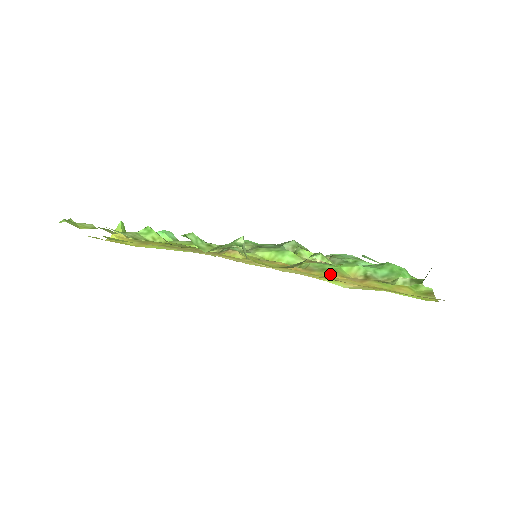
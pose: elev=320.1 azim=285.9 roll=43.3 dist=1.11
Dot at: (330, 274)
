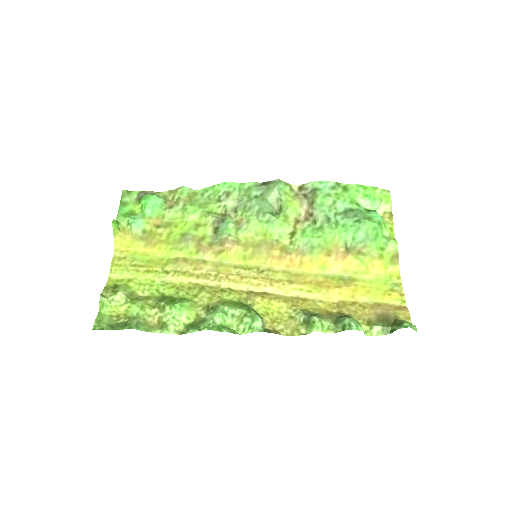
Dot at: (319, 258)
